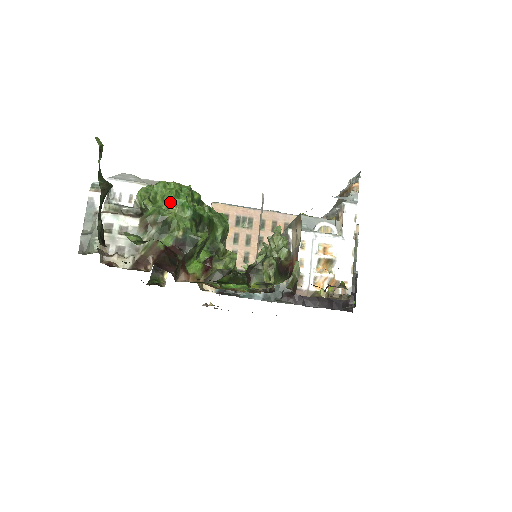
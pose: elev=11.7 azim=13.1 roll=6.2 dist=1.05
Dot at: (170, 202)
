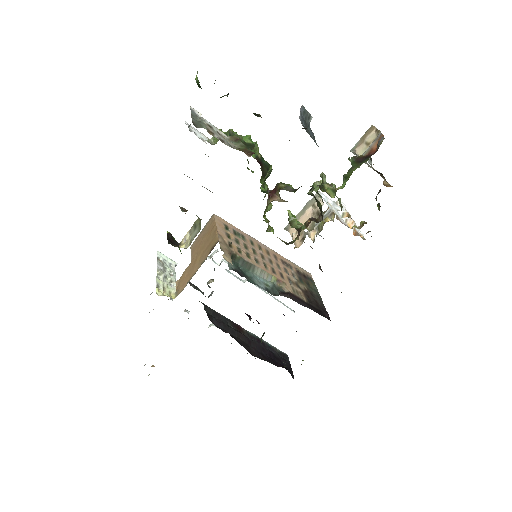
Dot at: (246, 140)
